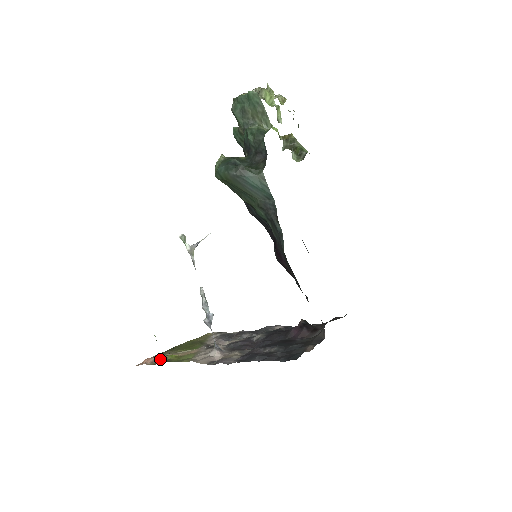
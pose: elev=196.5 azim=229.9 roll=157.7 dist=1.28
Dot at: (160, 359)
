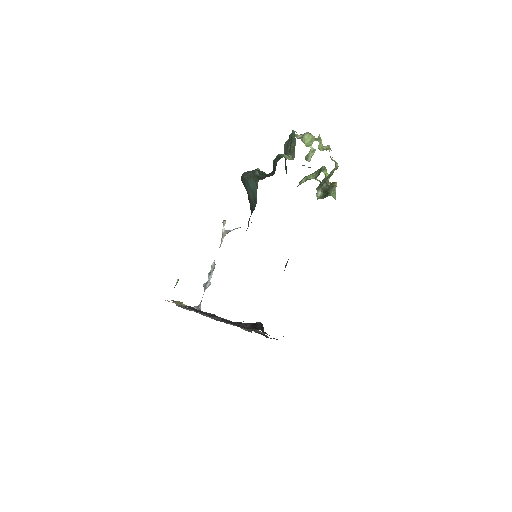
Dot at: occluded
